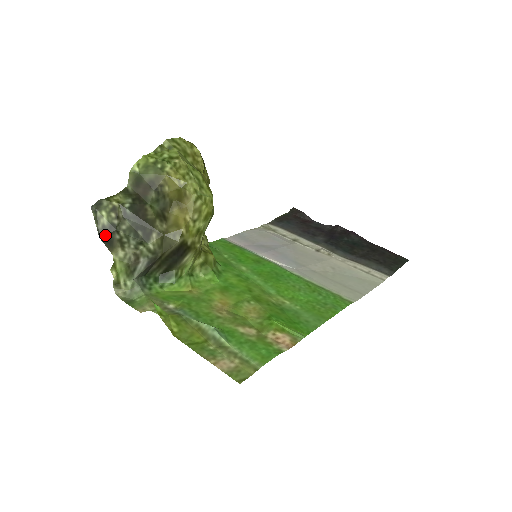
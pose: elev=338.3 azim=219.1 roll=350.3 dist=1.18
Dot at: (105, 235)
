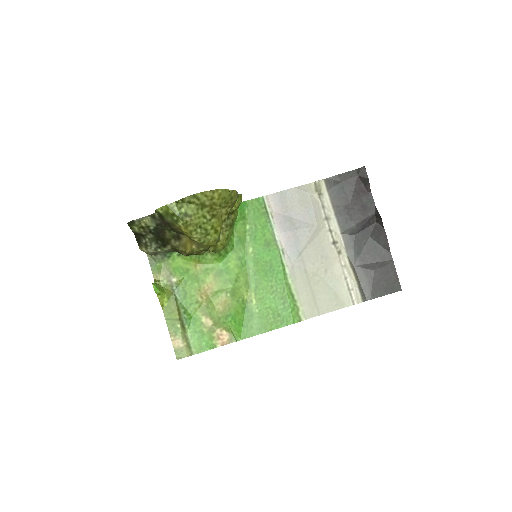
Dot at: (137, 235)
